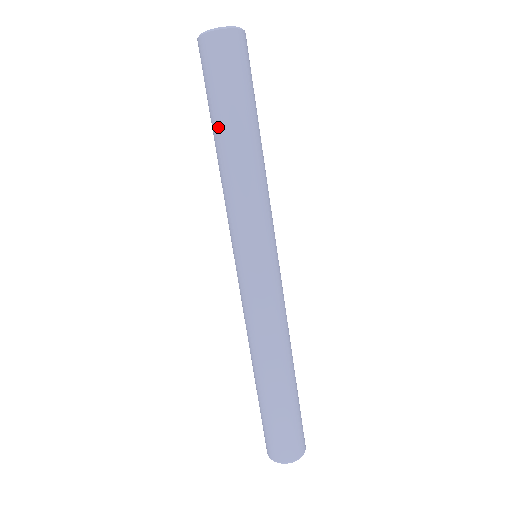
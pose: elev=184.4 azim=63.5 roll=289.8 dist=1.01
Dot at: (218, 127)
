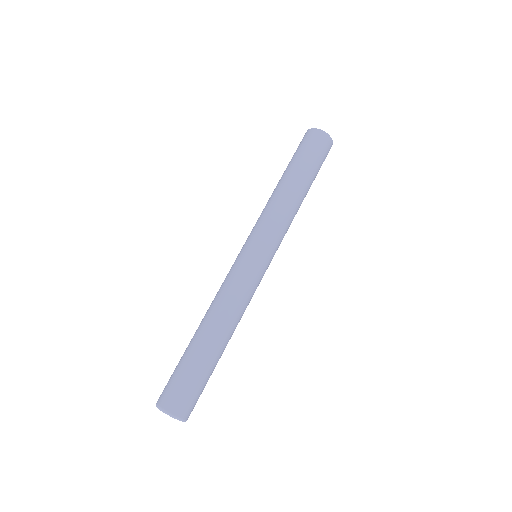
Dot at: occluded
